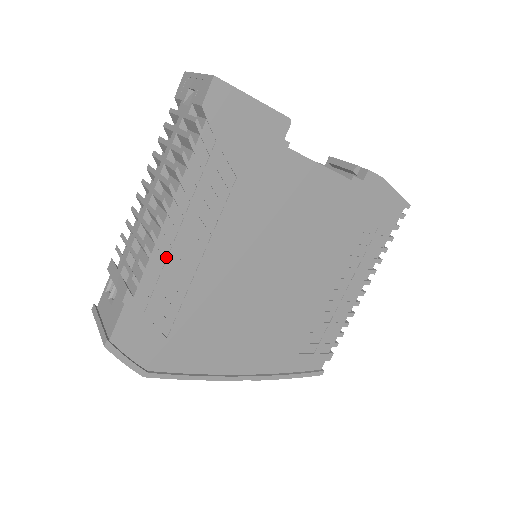
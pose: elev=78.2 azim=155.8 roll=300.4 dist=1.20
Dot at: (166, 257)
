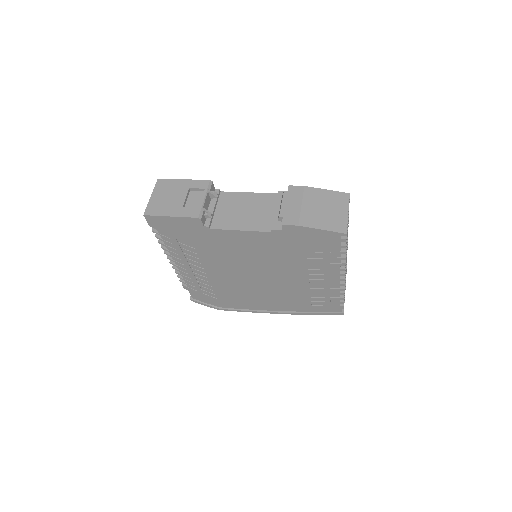
Dot at: (188, 274)
